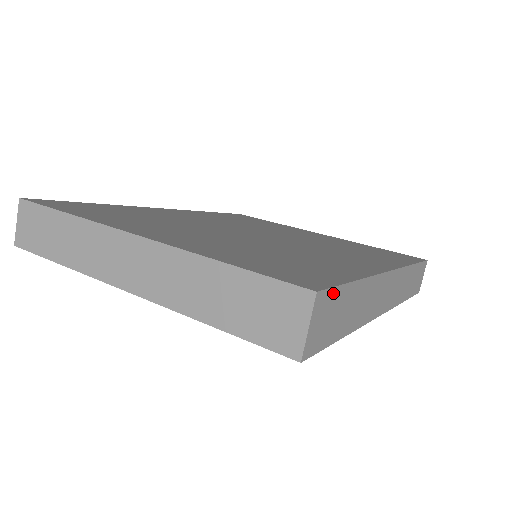
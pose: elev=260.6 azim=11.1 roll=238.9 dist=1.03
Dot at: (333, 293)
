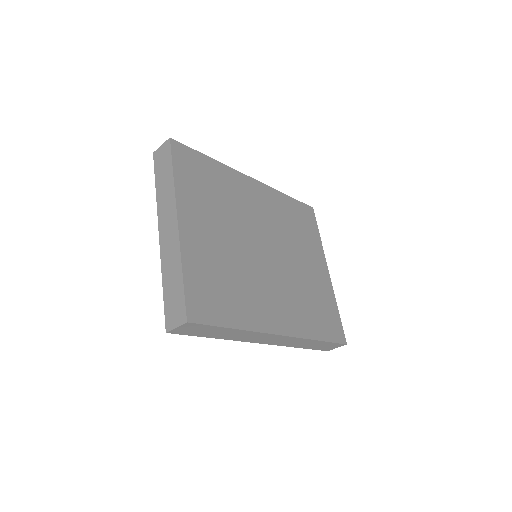
Dot at: (203, 326)
